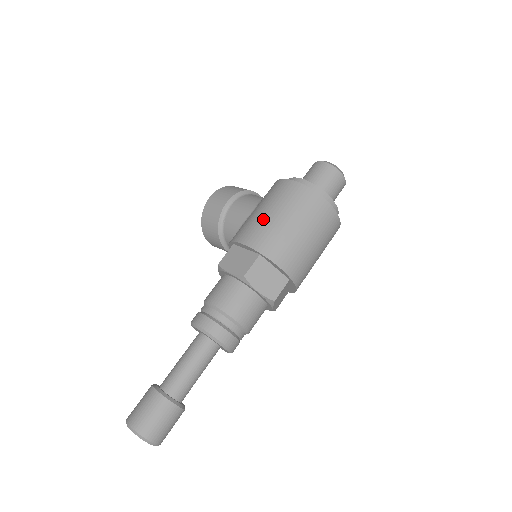
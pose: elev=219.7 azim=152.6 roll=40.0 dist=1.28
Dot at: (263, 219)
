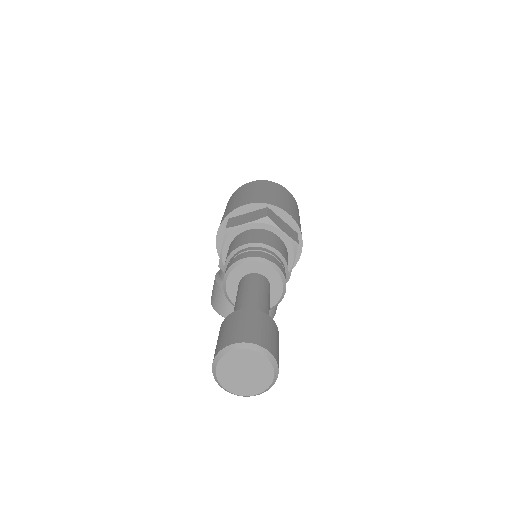
Dot at: occluded
